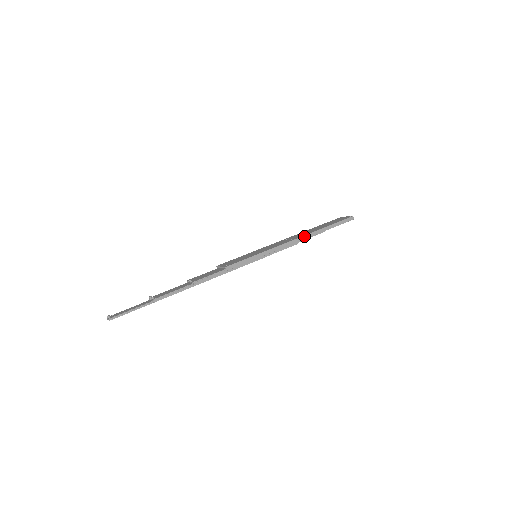
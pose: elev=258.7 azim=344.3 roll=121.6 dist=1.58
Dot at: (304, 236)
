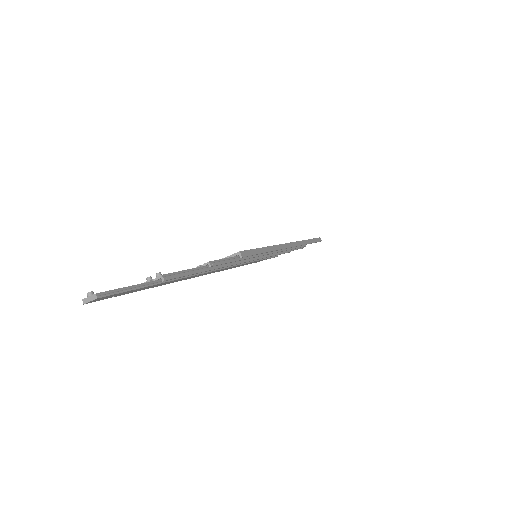
Dot at: (294, 242)
